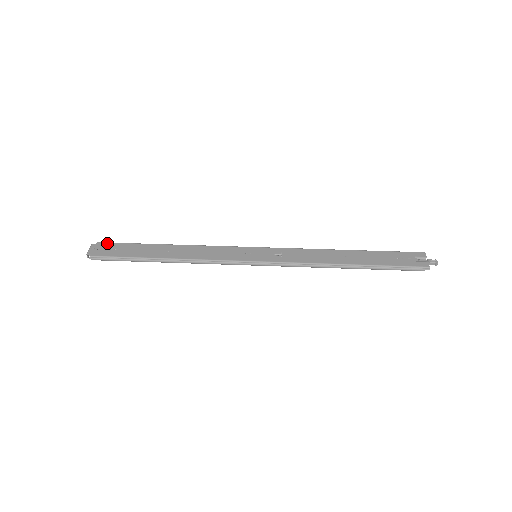
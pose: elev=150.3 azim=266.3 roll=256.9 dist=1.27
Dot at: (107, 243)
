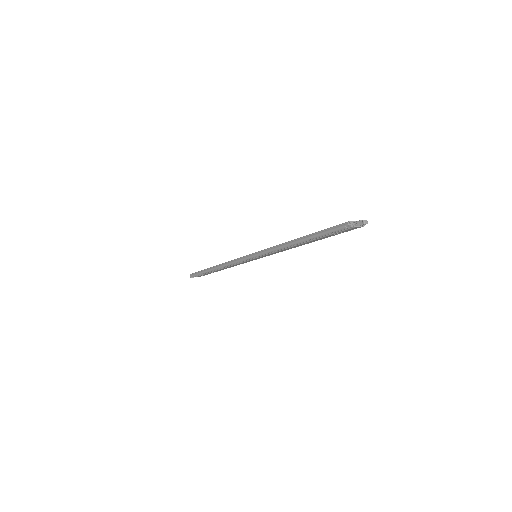
Dot at: occluded
